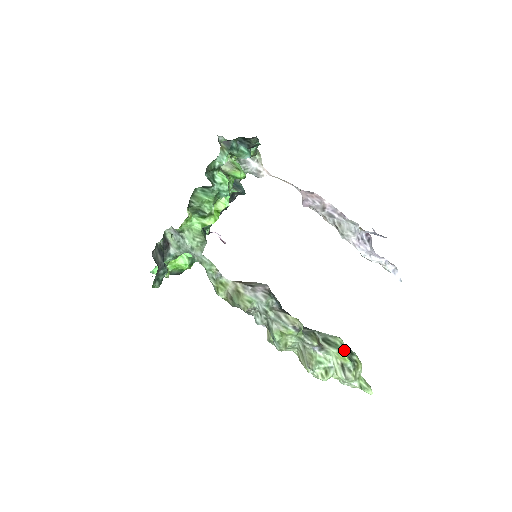
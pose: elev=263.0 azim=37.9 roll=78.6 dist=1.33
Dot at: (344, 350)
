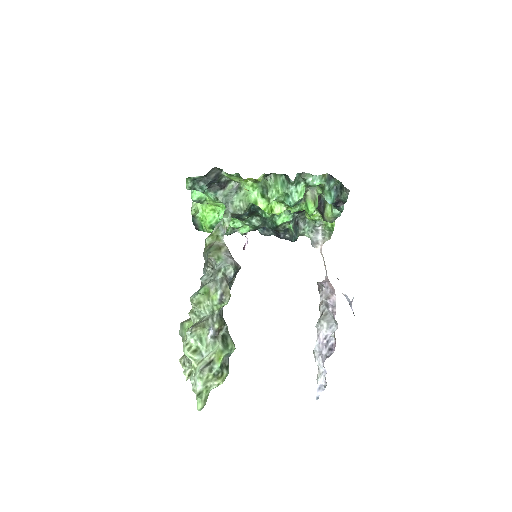
Dot at: (227, 356)
